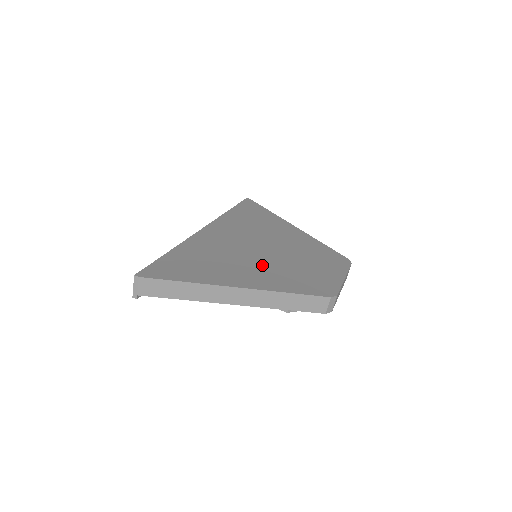
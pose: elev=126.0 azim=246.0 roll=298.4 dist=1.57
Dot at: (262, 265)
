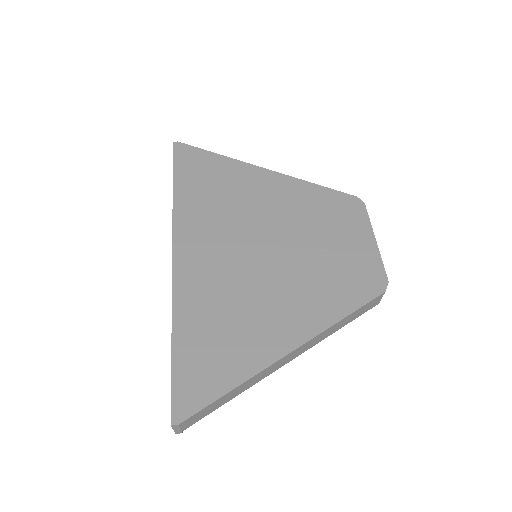
Dot at: (285, 285)
